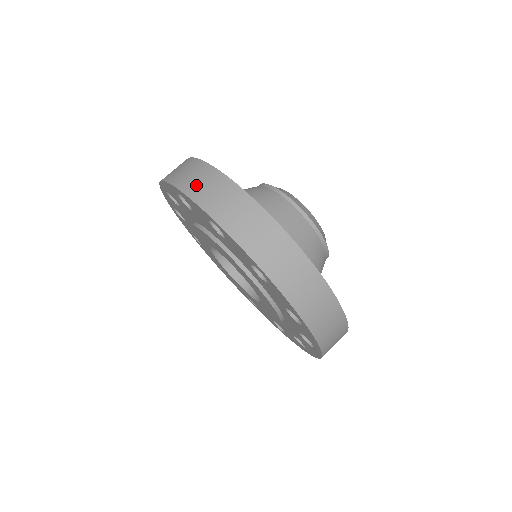
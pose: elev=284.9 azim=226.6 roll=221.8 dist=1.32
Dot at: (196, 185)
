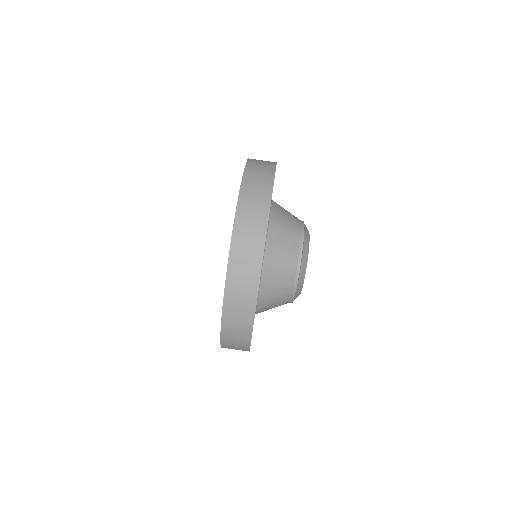
Dot at: (258, 160)
